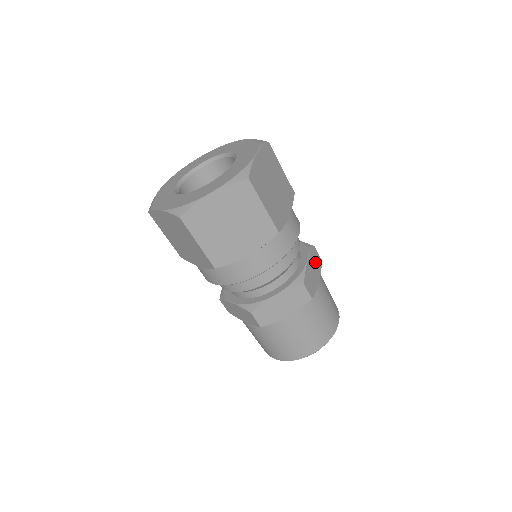
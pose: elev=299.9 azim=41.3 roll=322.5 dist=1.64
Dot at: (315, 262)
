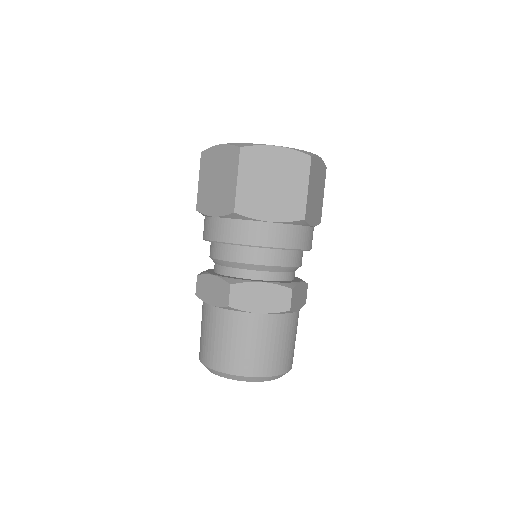
Dot at: occluded
